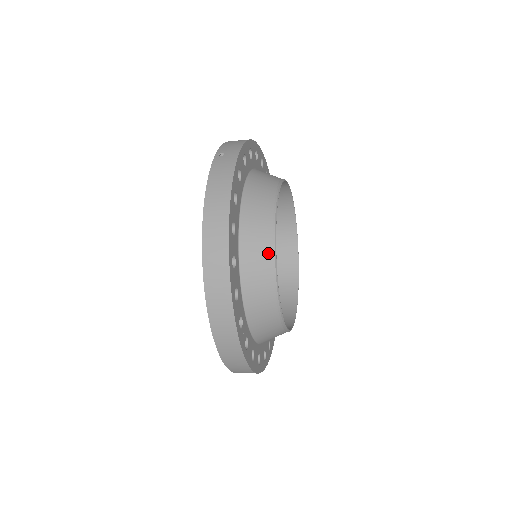
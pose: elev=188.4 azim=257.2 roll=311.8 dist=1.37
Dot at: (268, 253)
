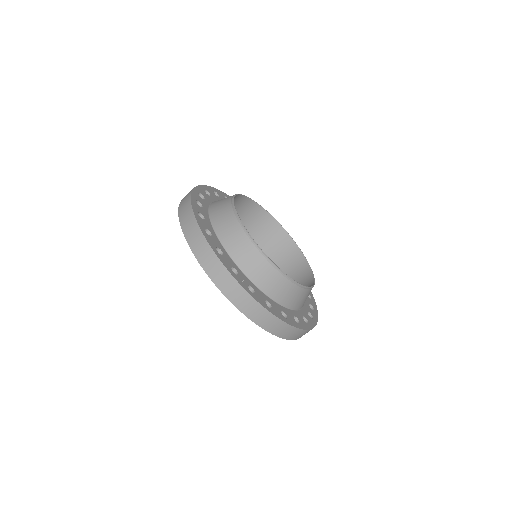
Dot at: (235, 222)
